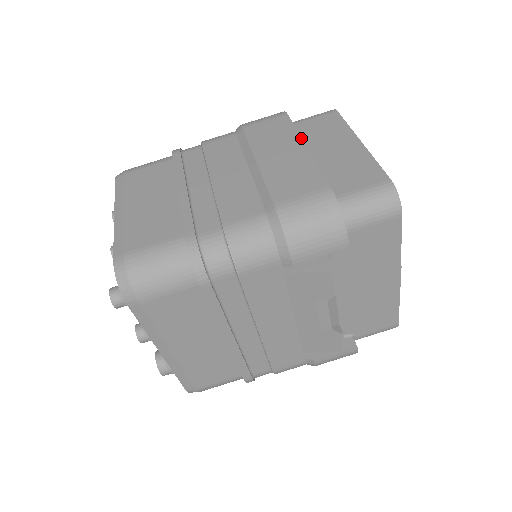
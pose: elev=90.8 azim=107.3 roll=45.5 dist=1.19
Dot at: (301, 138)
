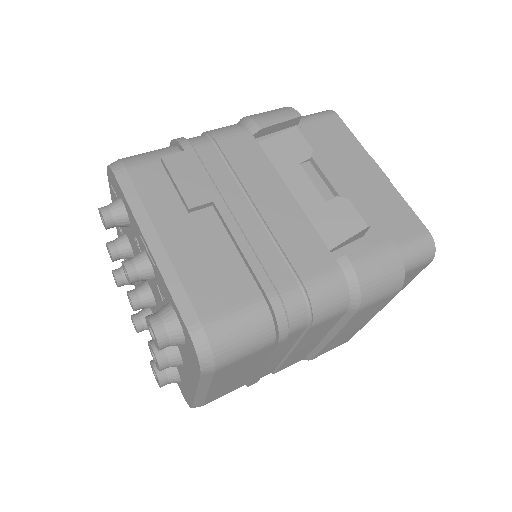
Dot at: occluded
